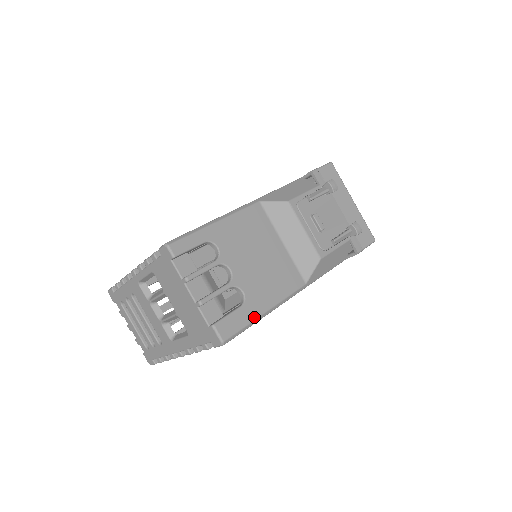
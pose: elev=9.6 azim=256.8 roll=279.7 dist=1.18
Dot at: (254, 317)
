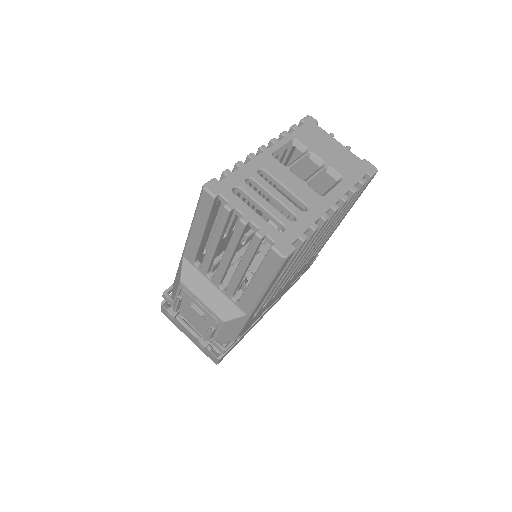
Dot at: occluded
